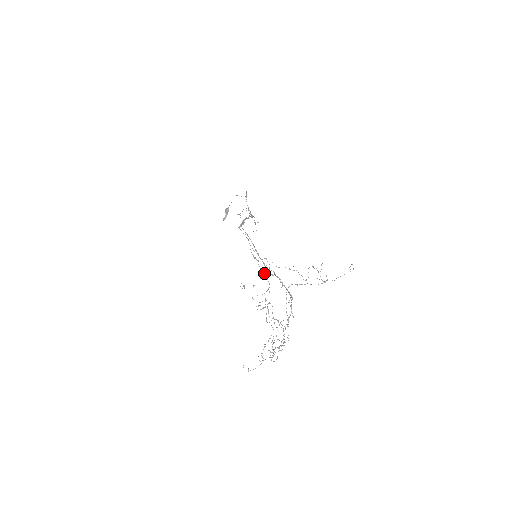
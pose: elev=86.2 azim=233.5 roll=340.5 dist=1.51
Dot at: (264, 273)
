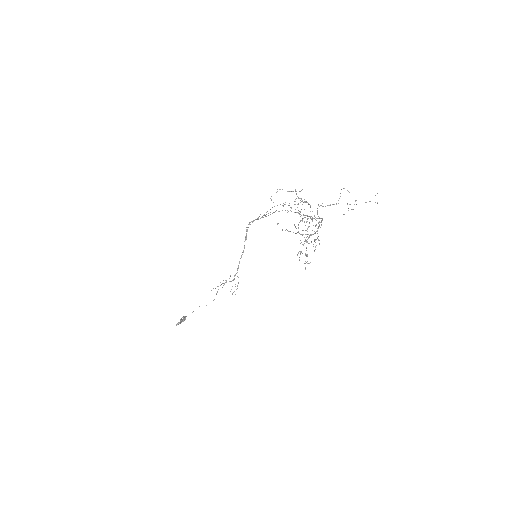
Dot at: occluded
